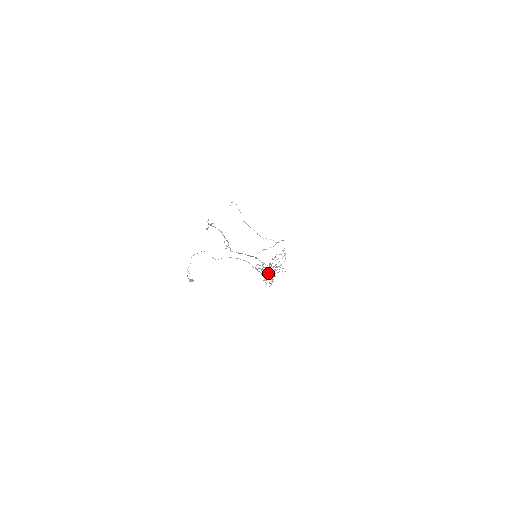
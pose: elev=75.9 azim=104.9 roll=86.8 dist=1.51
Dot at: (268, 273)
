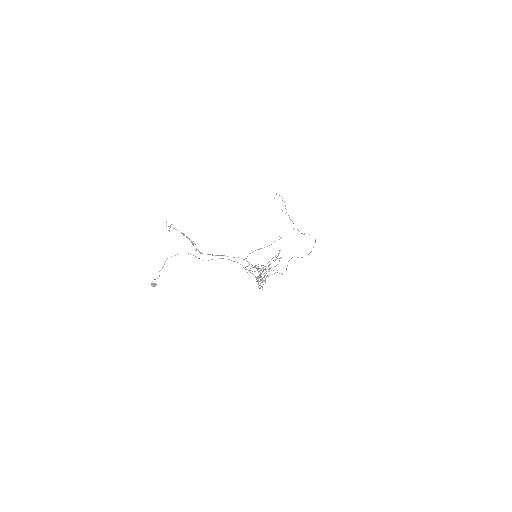
Dot at: (257, 276)
